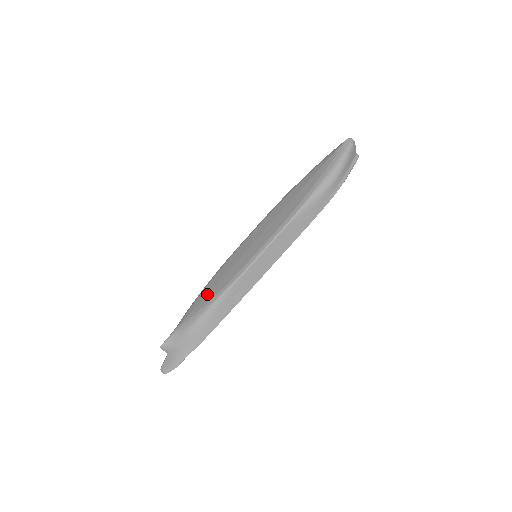
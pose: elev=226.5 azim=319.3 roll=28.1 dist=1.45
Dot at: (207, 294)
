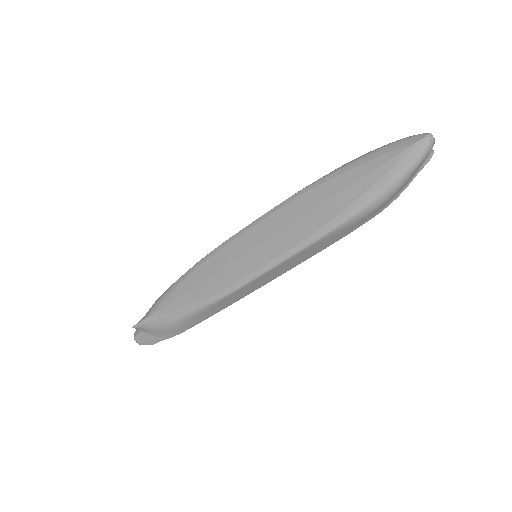
Dot at: (190, 290)
